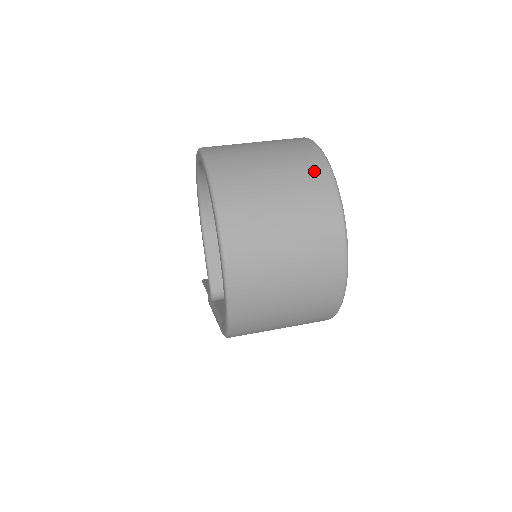
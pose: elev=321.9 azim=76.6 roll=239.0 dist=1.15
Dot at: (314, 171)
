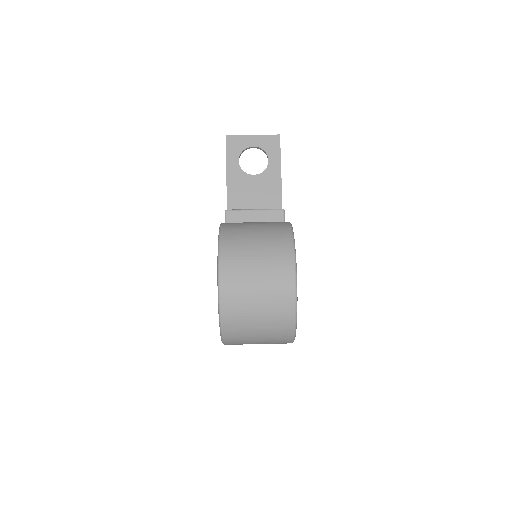
Dot at: (284, 331)
